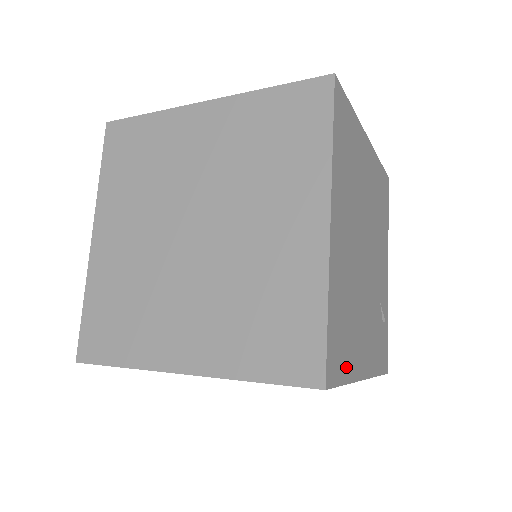
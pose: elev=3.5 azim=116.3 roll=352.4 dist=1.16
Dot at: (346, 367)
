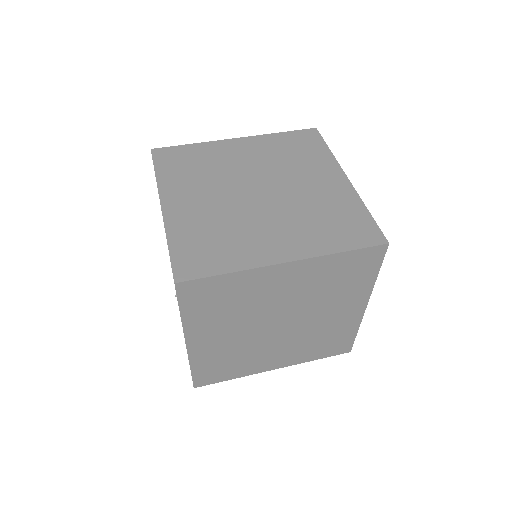
Dot at: occluded
